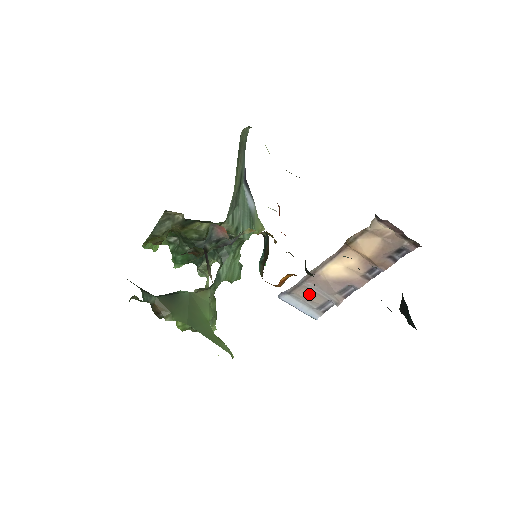
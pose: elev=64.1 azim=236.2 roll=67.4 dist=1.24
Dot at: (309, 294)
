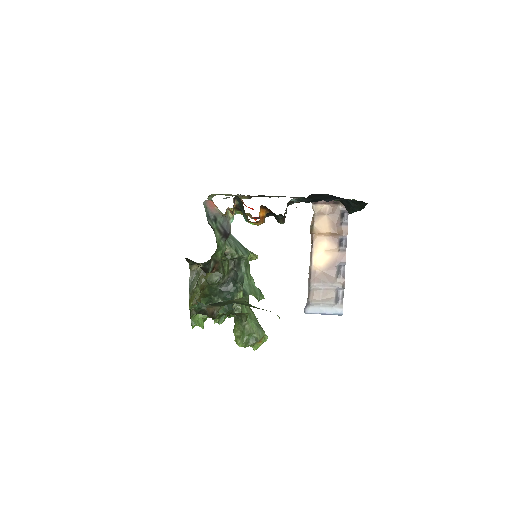
Dot at: (321, 294)
